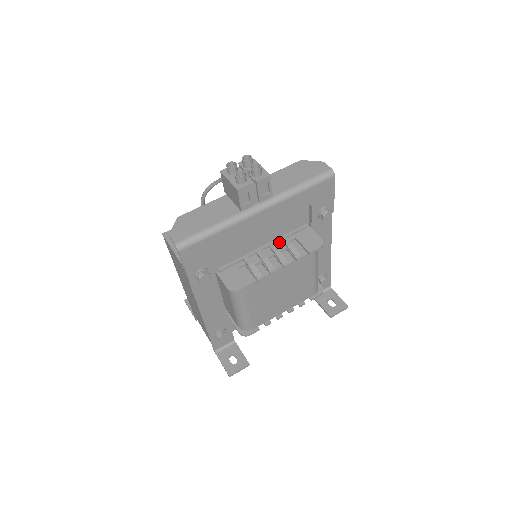
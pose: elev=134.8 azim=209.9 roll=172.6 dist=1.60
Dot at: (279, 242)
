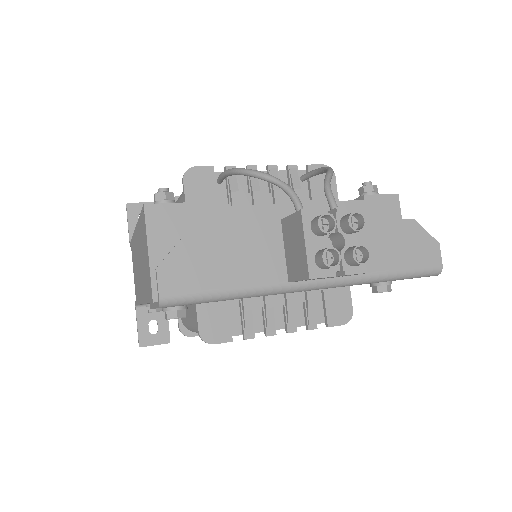
Dot at: occluded
